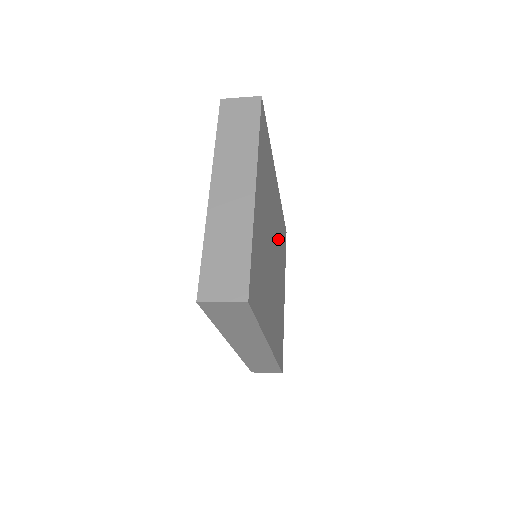
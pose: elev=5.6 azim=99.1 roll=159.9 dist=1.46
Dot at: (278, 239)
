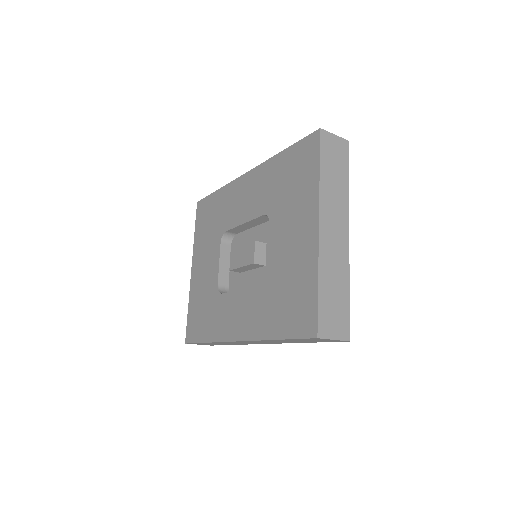
Dot at: occluded
